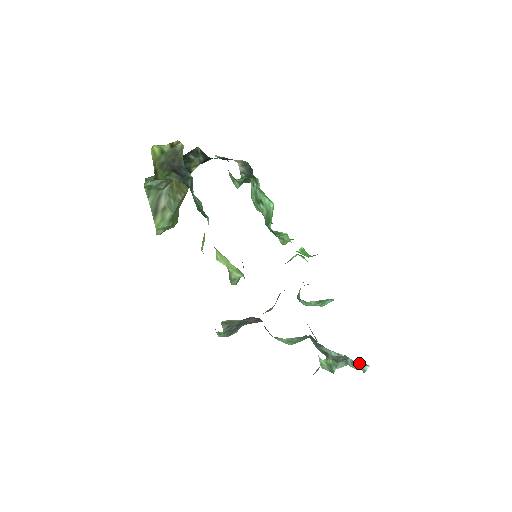
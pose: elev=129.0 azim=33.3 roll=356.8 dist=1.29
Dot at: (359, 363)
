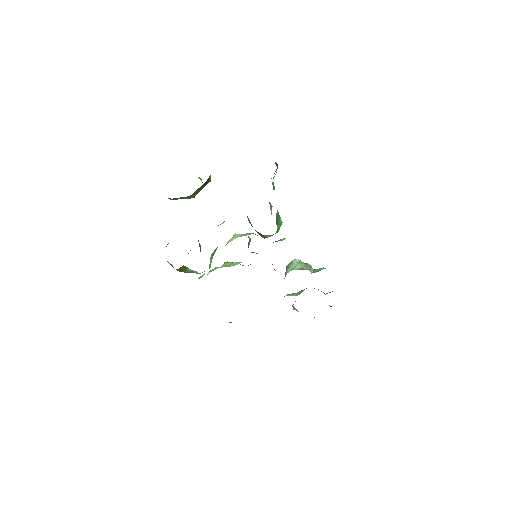
Dot at: occluded
